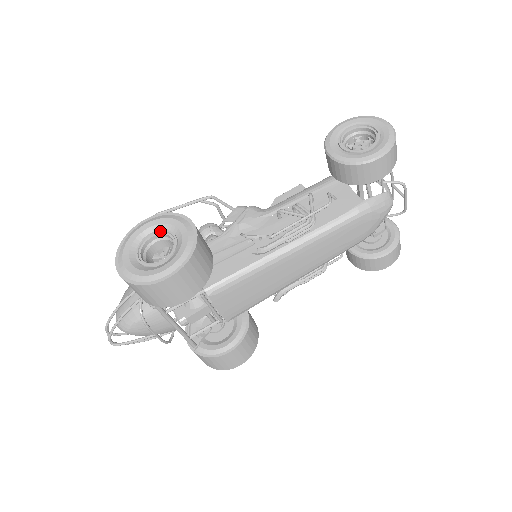
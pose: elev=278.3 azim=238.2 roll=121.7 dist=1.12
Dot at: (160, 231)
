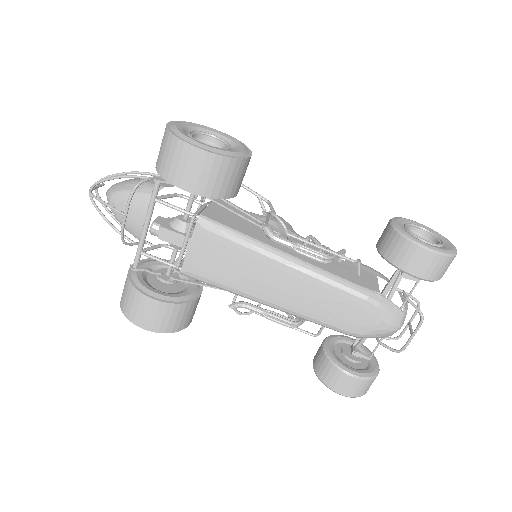
Dot at: (224, 140)
